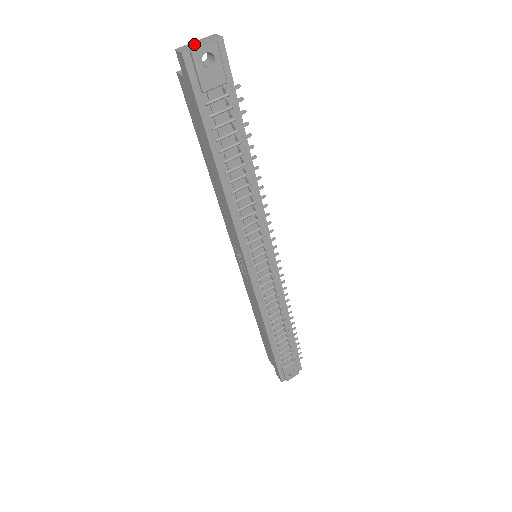
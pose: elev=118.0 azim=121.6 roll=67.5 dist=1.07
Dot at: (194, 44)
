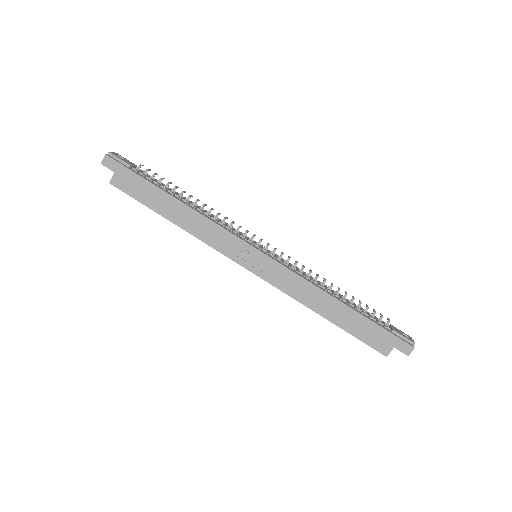
Dot at: occluded
